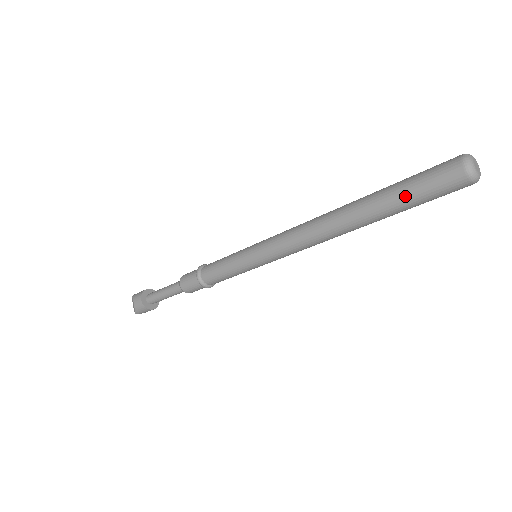
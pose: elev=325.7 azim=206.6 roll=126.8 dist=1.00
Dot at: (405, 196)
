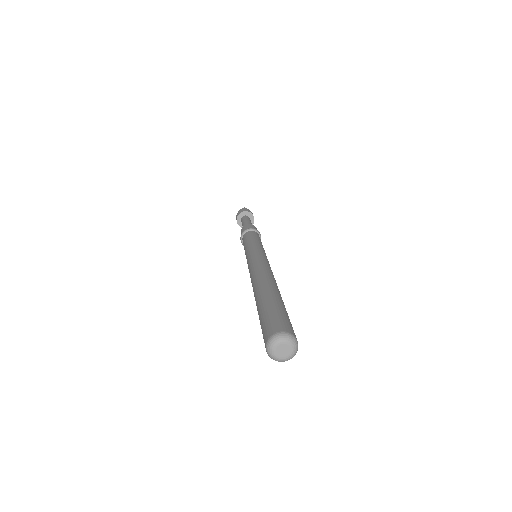
Dot at: (260, 316)
